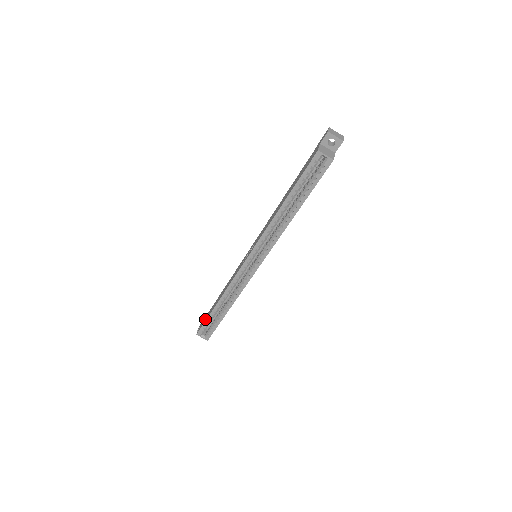
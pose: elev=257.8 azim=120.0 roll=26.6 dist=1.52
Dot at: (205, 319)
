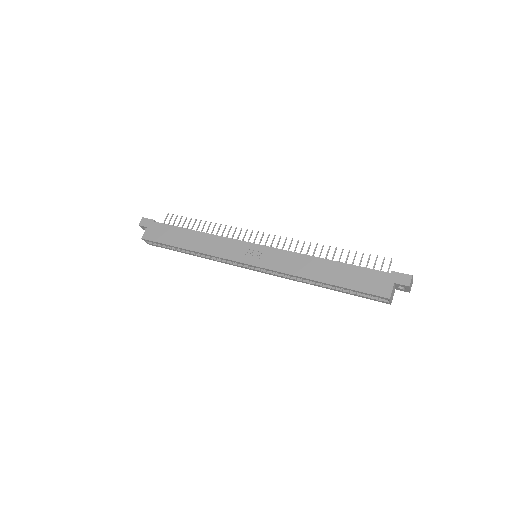
Dot at: (160, 236)
